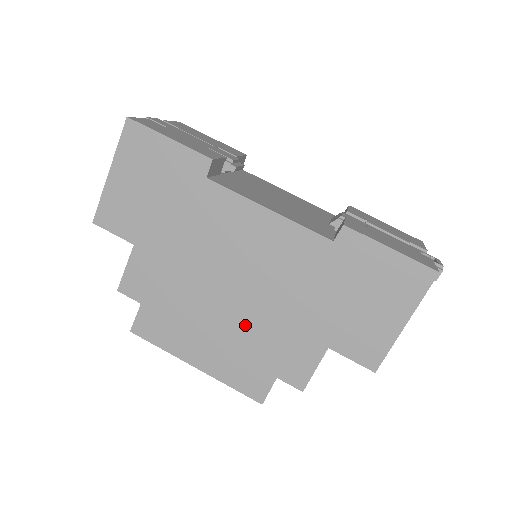
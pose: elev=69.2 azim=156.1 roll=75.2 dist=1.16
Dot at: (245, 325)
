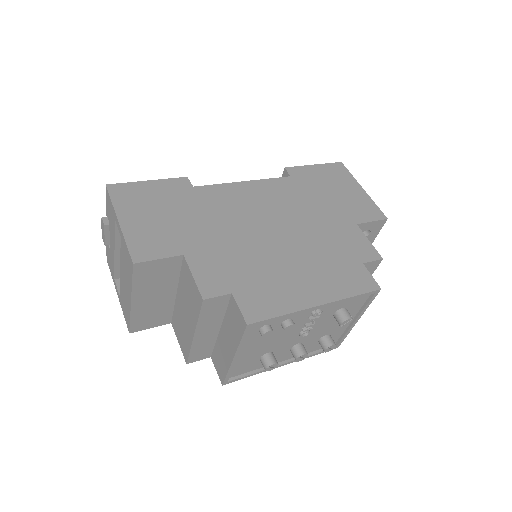
Dot at: (308, 248)
